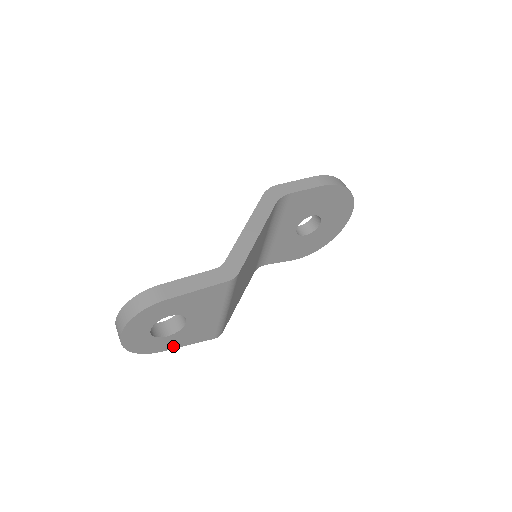
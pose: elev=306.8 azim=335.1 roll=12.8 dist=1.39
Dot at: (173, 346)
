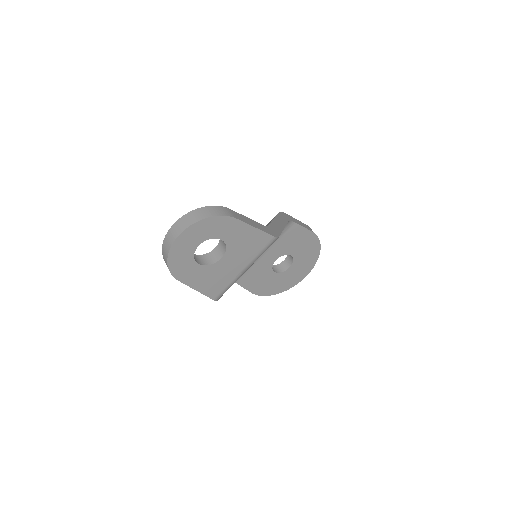
Dot at: (189, 282)
